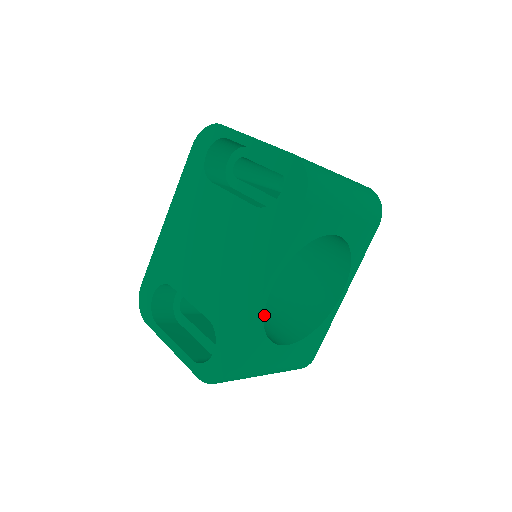
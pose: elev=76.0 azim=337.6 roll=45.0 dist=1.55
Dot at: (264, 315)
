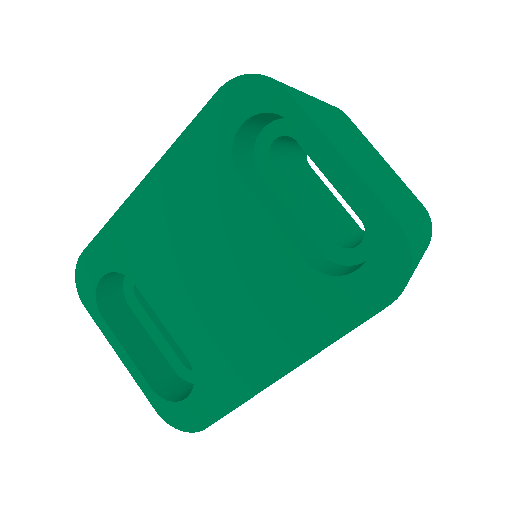
Dot at: occluded
